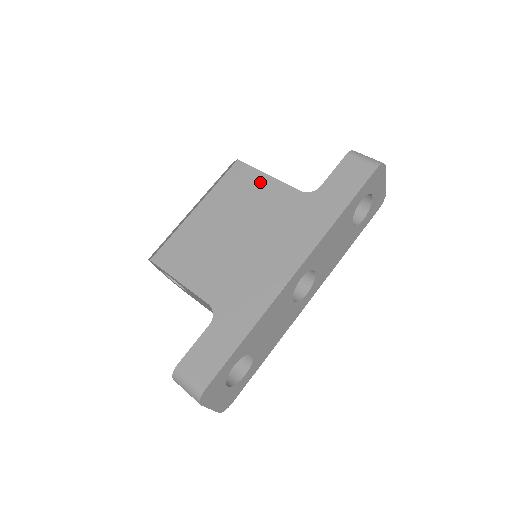
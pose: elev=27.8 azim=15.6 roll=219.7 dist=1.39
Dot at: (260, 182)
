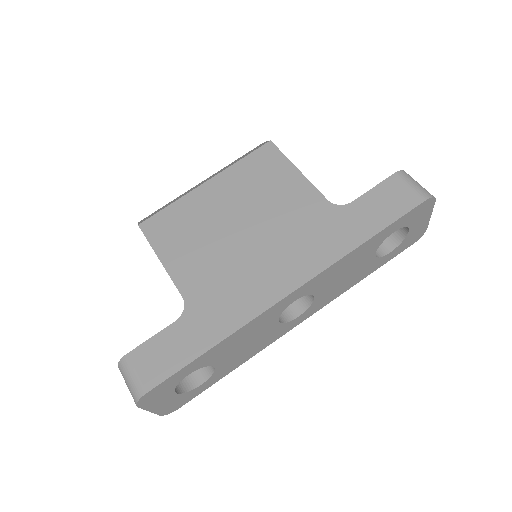
Dot at: (286, 175)
